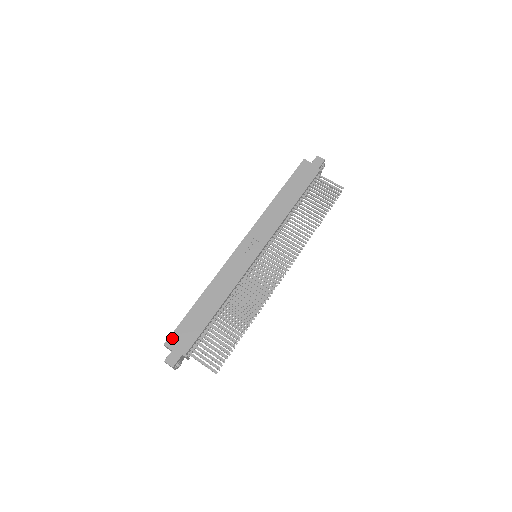
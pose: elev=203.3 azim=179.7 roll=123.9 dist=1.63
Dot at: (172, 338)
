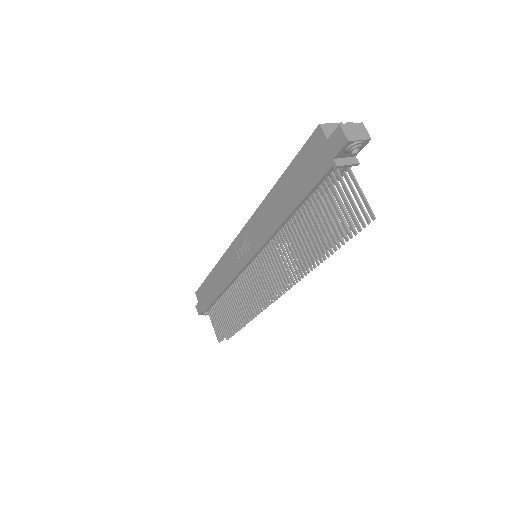
Dot at: (198, 292)
